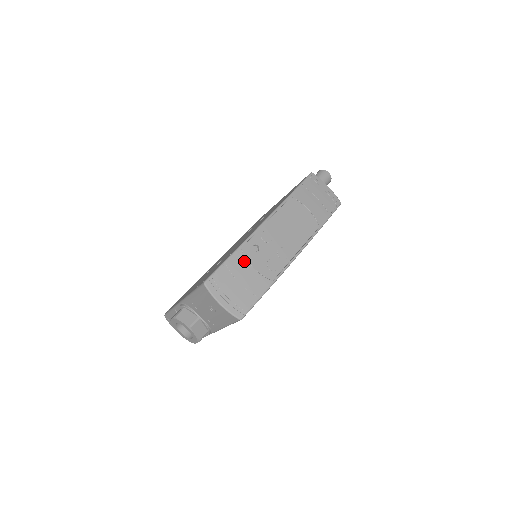
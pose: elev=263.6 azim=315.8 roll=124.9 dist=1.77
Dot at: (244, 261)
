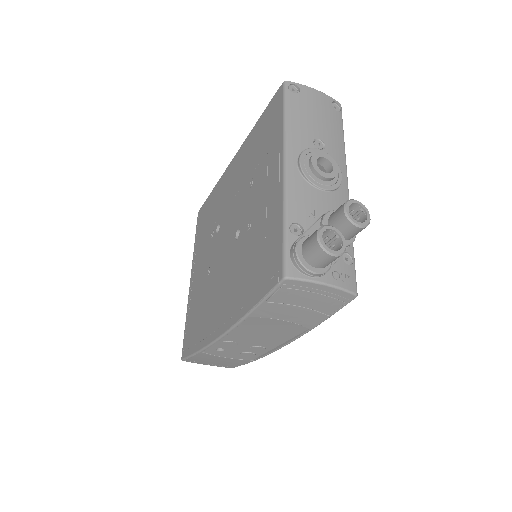
Dot at: (212, 356)
